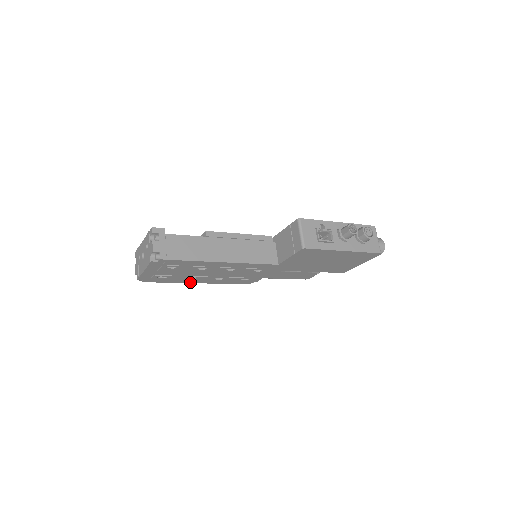
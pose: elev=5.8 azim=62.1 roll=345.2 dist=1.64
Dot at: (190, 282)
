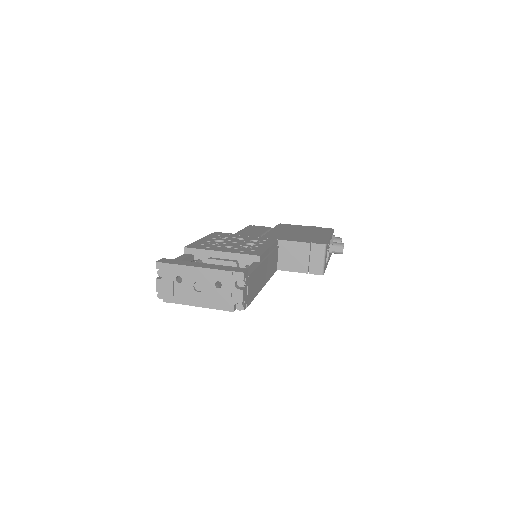
Dot at: occluded
